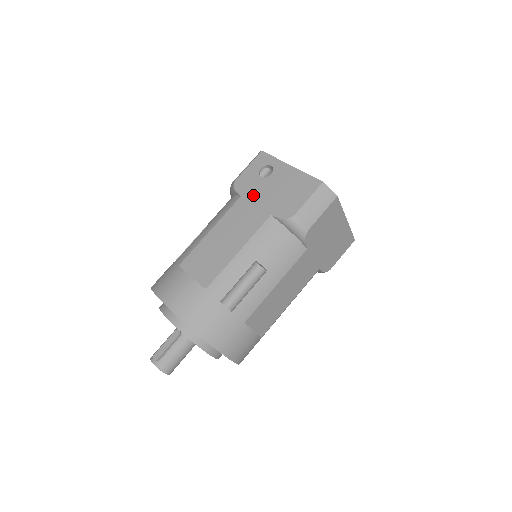
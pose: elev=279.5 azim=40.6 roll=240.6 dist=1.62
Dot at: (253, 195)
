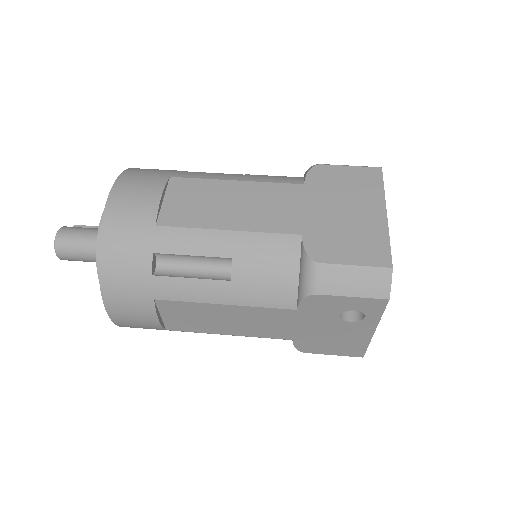
Dot at: occluded
